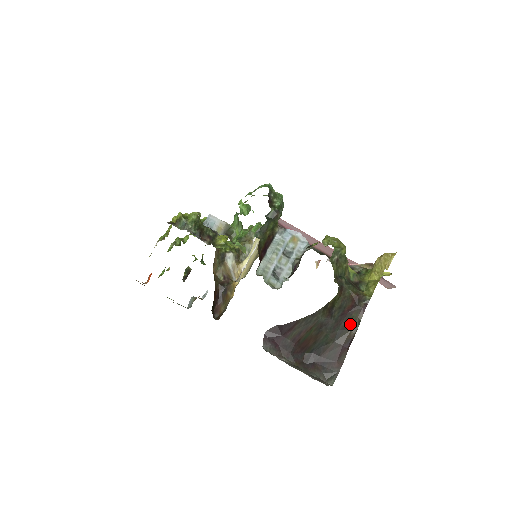
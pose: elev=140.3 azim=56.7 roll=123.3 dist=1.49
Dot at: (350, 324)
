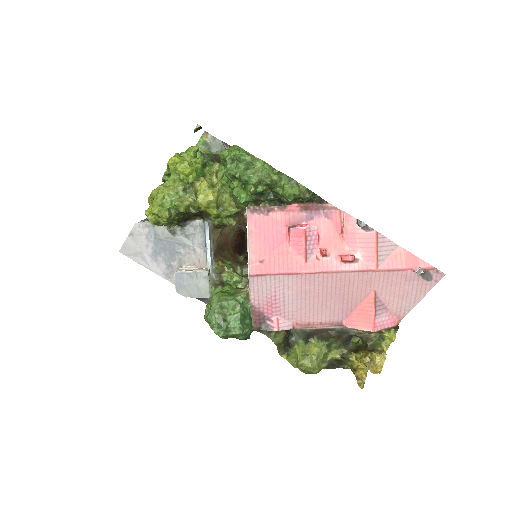
Dot at: occluded
